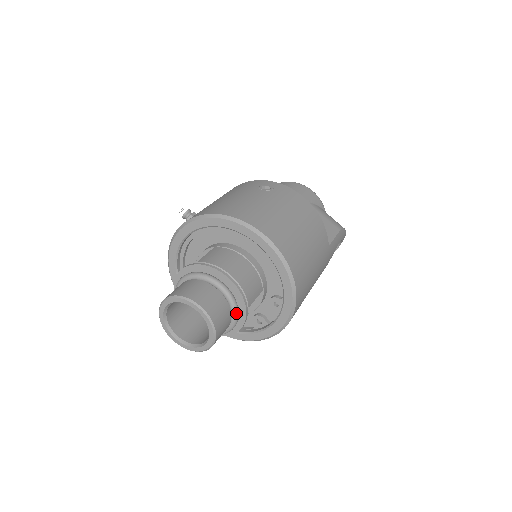
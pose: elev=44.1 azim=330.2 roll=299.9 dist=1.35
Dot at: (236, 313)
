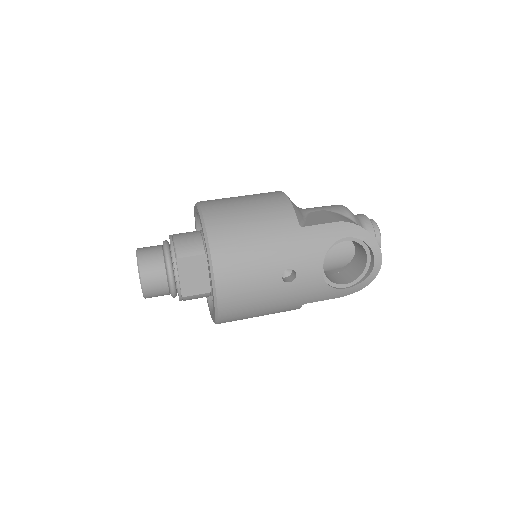
Dot at: (167, 262)
